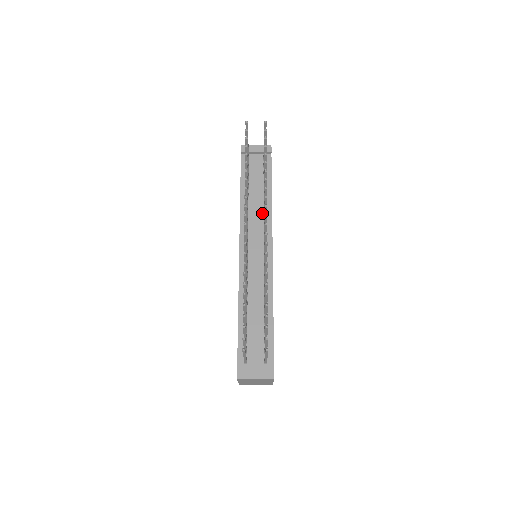
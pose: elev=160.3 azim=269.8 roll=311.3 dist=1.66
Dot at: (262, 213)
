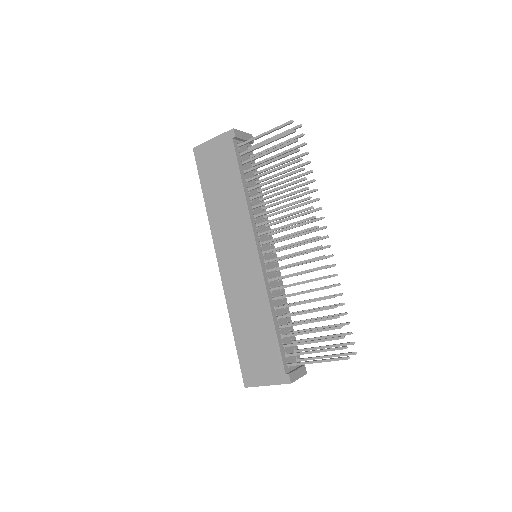
Dot at: (261, 211)
